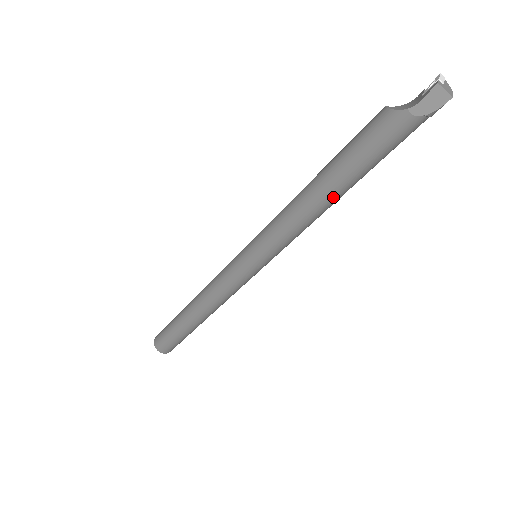
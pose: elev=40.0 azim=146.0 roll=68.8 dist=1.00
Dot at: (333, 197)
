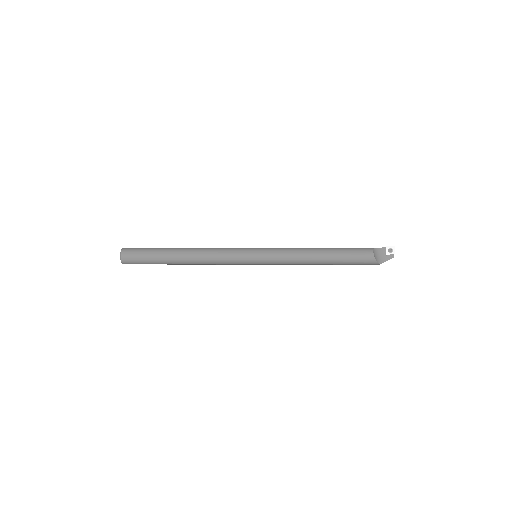
Dot at: occluded
